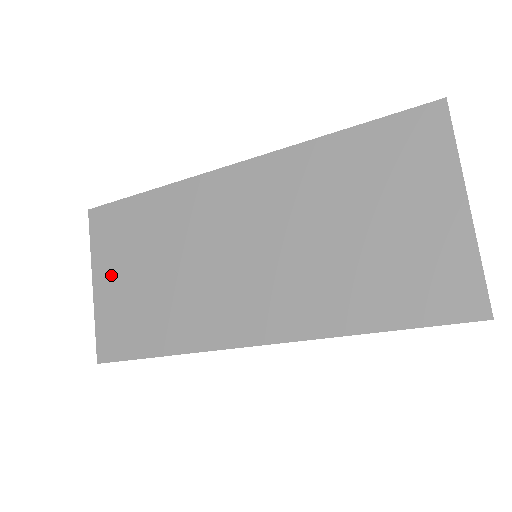
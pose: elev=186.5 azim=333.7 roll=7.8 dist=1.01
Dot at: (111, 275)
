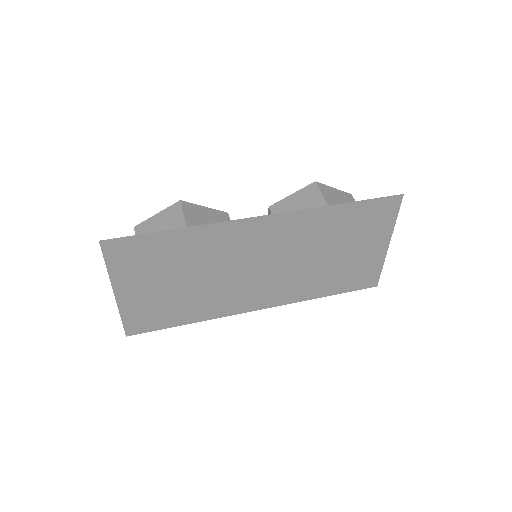
Dot at: (136, 287)
